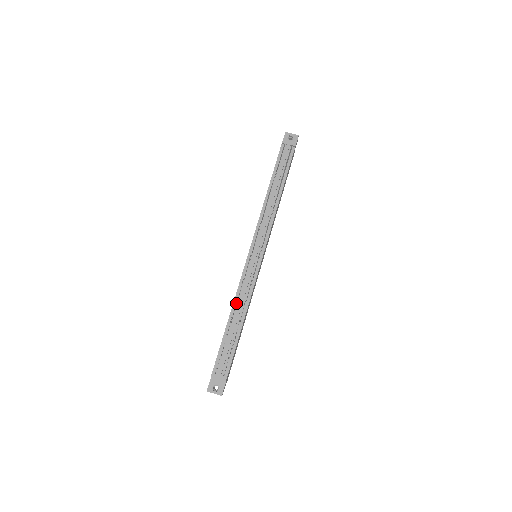
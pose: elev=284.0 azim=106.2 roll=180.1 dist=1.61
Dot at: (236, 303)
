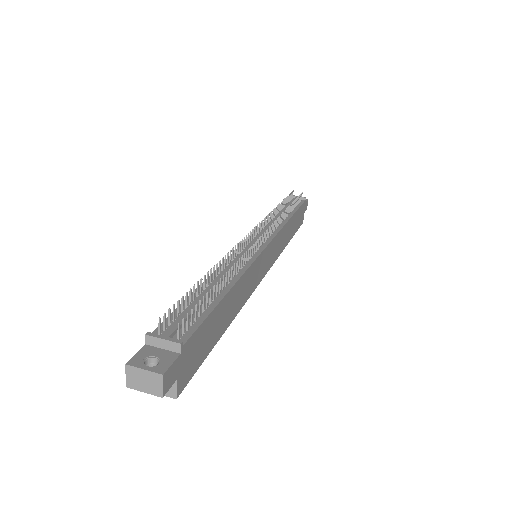
Dot at: (220, 273)
